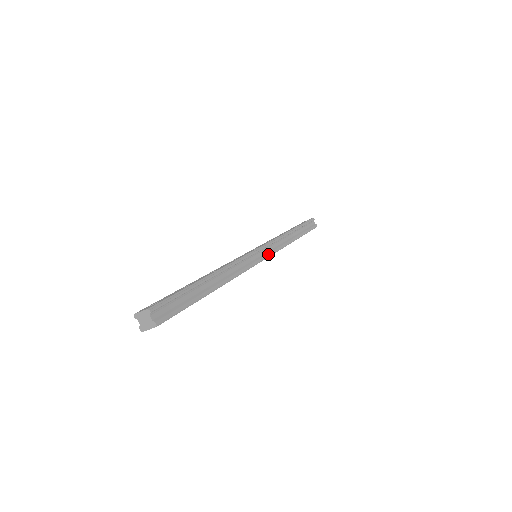
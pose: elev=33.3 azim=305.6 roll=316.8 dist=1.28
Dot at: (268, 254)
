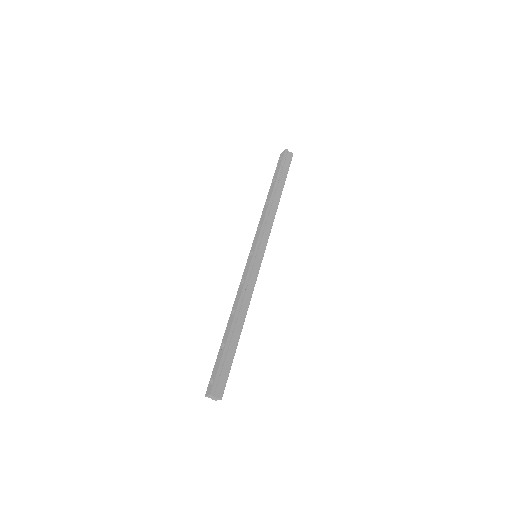
Dot at: (264, 248)
